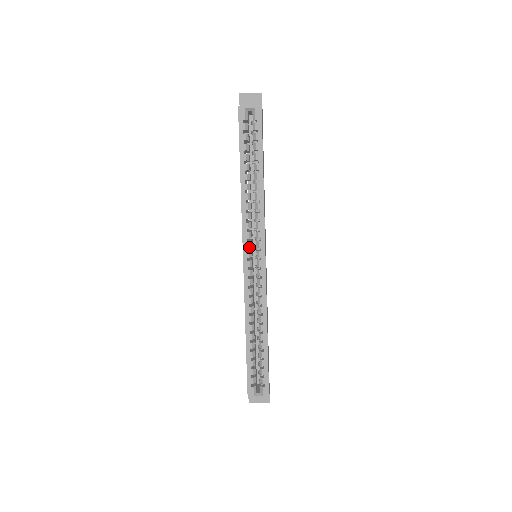
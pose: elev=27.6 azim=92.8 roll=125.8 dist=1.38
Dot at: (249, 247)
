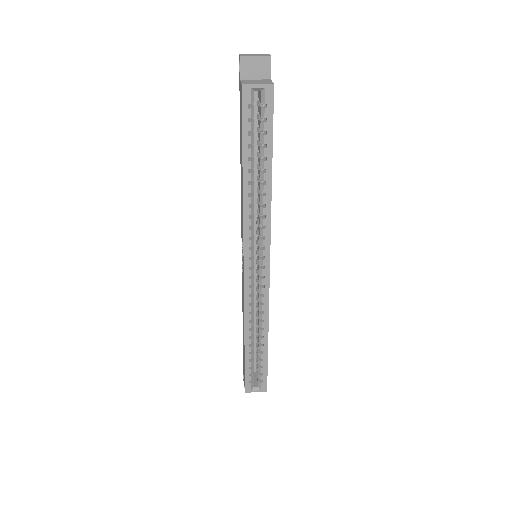
Dot at: (251, 255)
